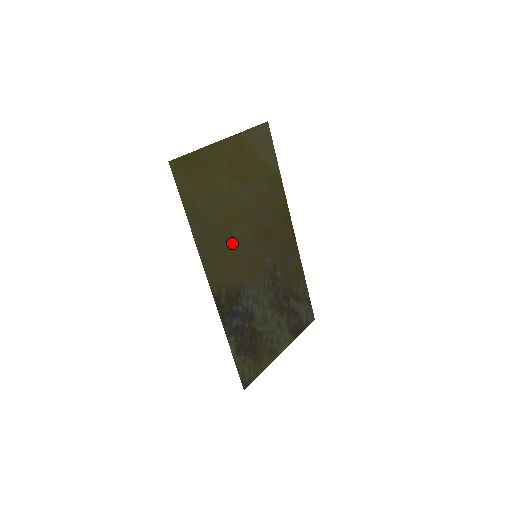
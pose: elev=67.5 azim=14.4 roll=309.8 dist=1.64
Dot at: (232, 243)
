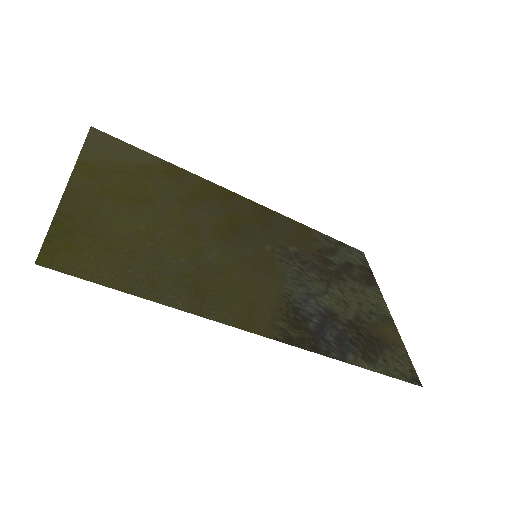
Dot at: (222, 270)
